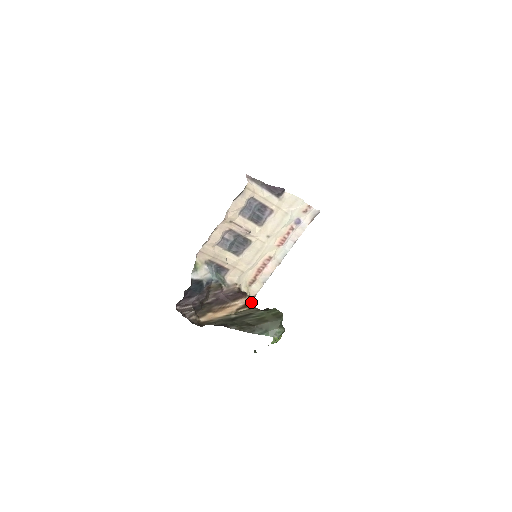
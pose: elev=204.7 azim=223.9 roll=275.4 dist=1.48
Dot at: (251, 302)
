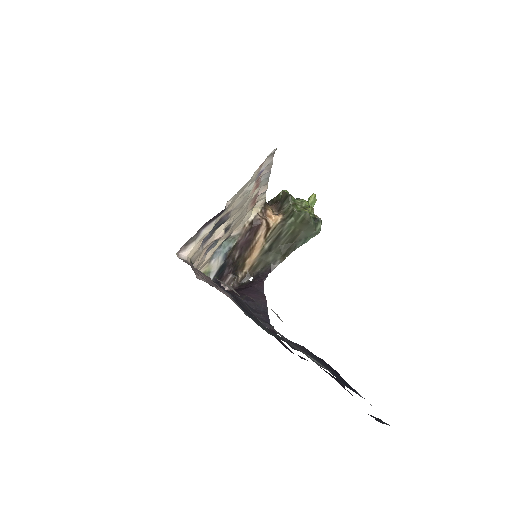
Dot at: (268, 212)
